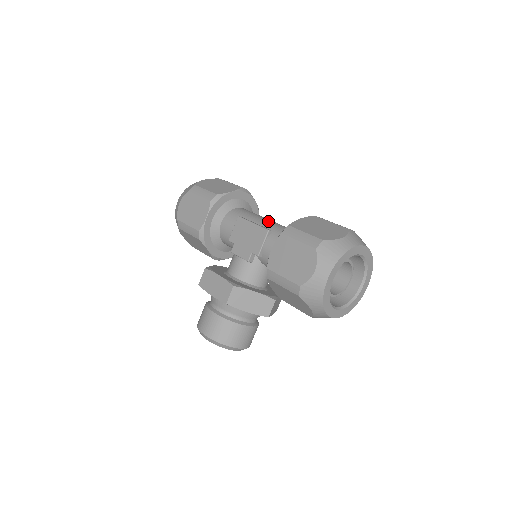
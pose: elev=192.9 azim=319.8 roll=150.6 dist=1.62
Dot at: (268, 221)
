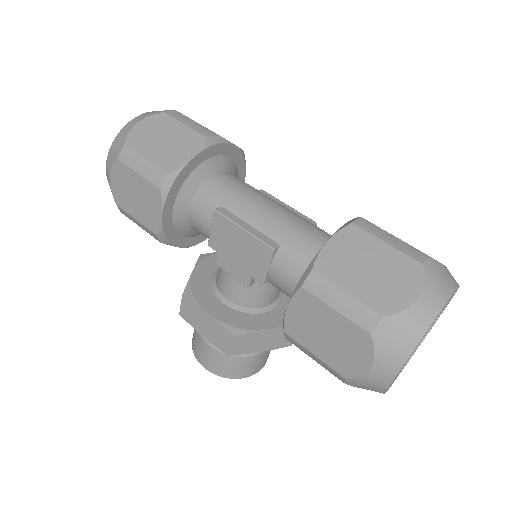
Dot at: (267, 215)
